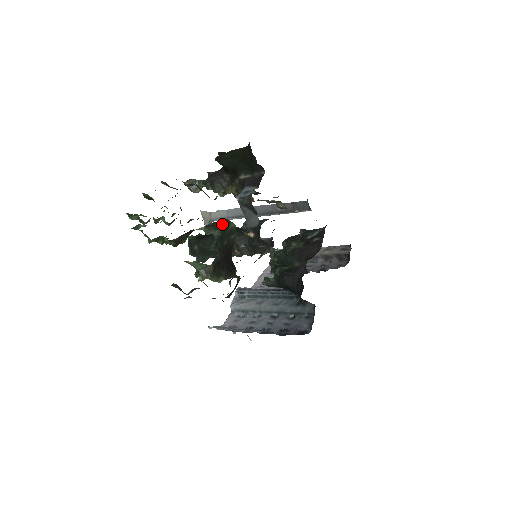
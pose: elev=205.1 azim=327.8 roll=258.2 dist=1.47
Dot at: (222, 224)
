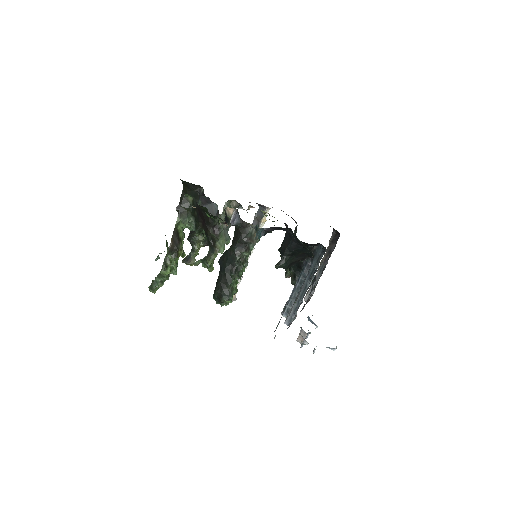
Dot at: (185, 205)
